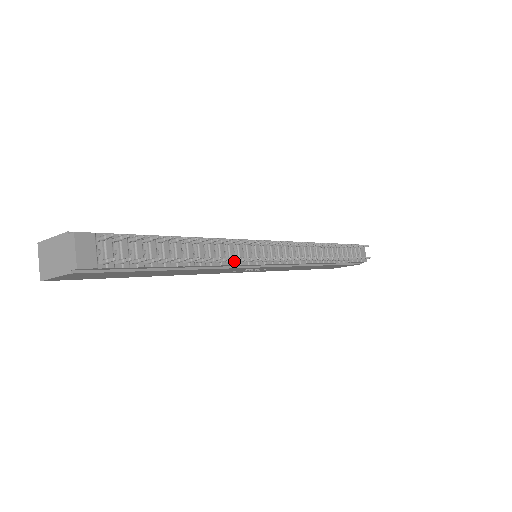
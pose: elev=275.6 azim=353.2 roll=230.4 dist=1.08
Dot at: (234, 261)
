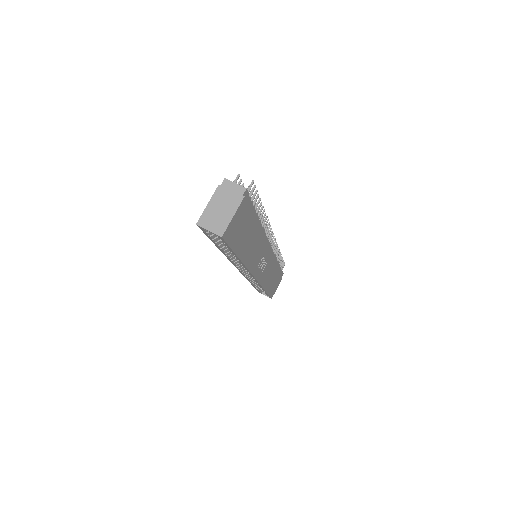
Dot at: occluded
